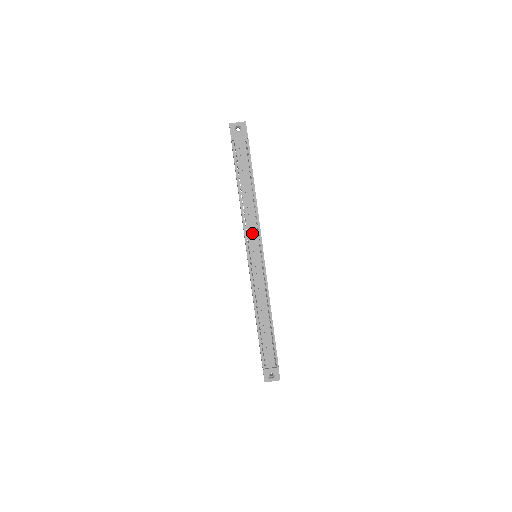
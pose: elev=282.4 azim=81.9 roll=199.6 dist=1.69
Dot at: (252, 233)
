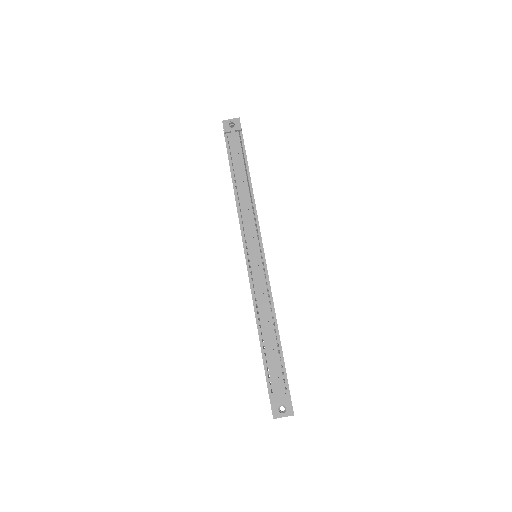
Dot at: (249, 224)
